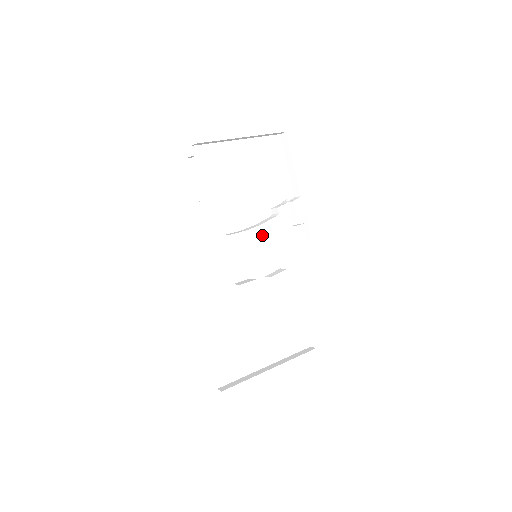
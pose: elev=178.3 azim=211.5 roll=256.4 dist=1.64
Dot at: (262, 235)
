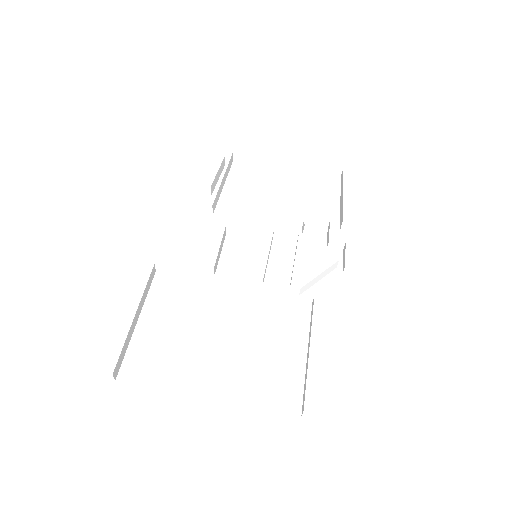
Dot at: (278, 247)
